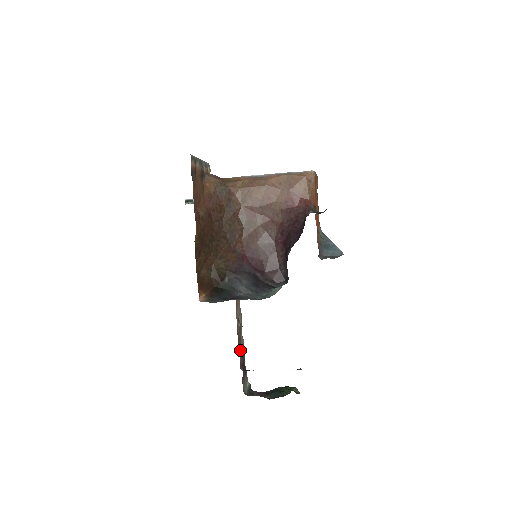
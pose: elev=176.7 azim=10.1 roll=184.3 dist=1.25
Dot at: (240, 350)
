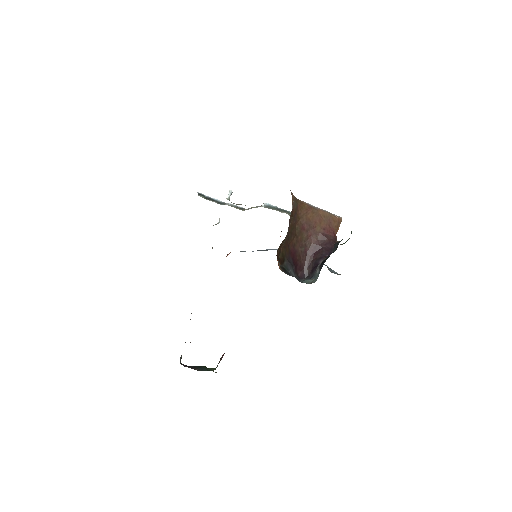
Dot at: occluded
